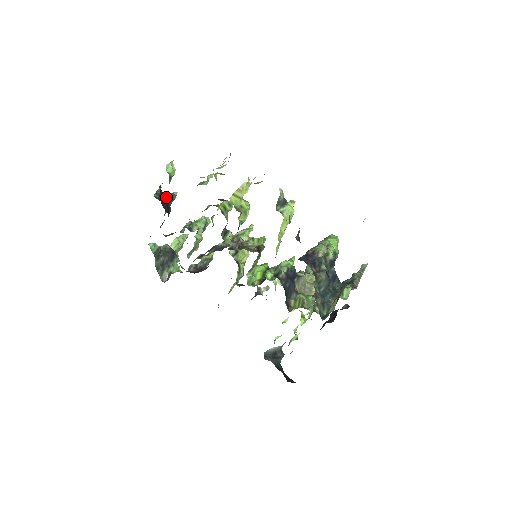
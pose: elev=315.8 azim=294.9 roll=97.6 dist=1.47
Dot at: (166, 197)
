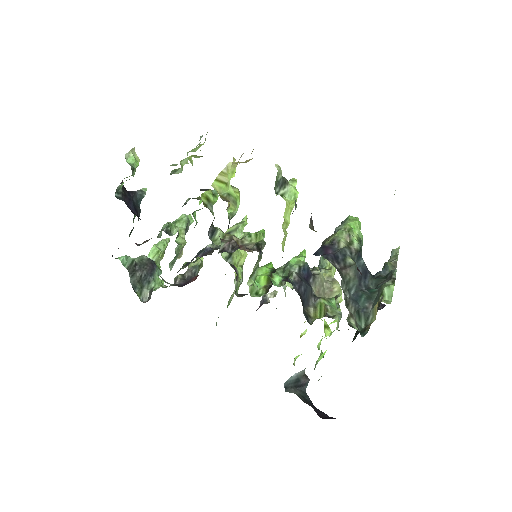
Dot at: (132, 196)
